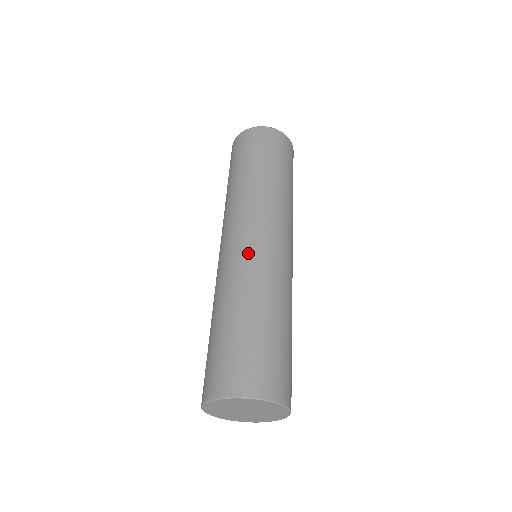
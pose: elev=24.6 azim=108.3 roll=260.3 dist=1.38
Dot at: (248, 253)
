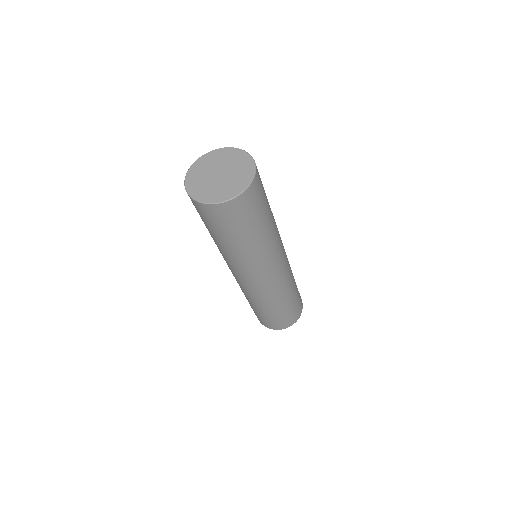
Dot at: occluded
